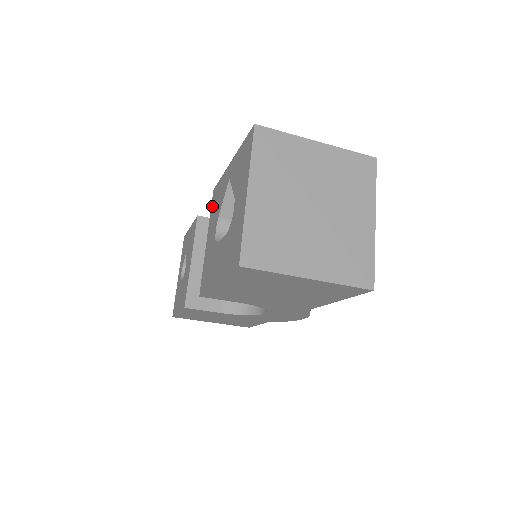
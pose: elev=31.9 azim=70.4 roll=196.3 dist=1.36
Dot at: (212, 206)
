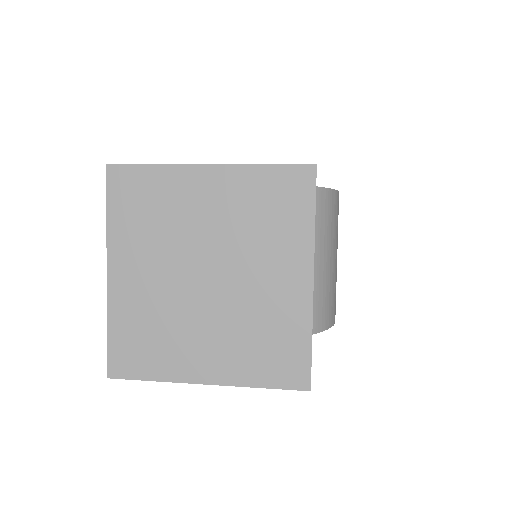
Dot at: occluded
